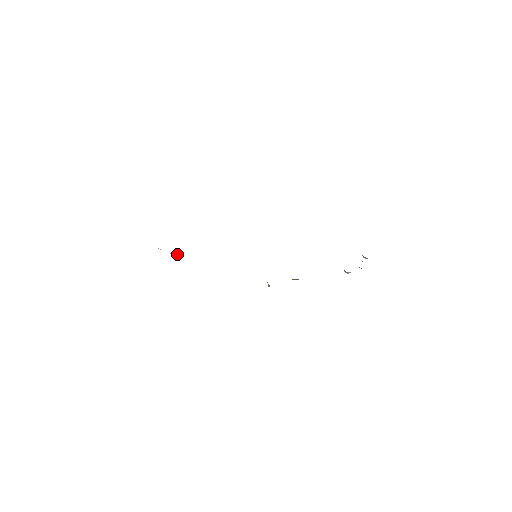
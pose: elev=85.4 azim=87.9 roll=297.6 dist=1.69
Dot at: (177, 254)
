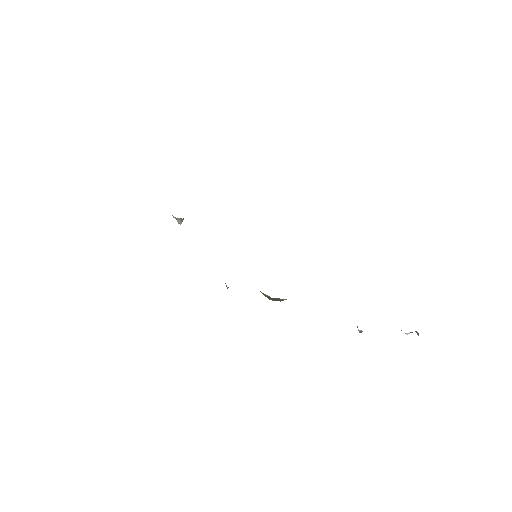
Dot at: (178, 219)
